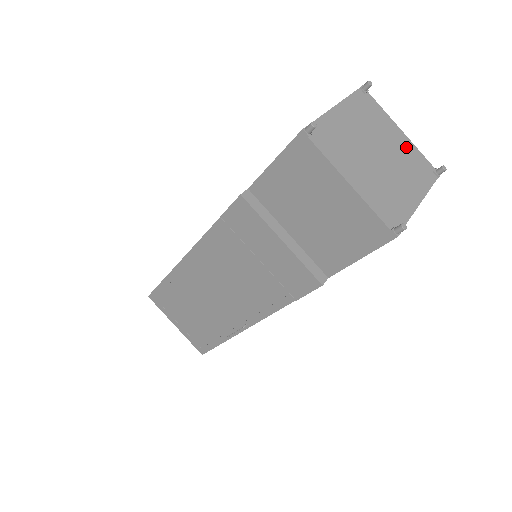
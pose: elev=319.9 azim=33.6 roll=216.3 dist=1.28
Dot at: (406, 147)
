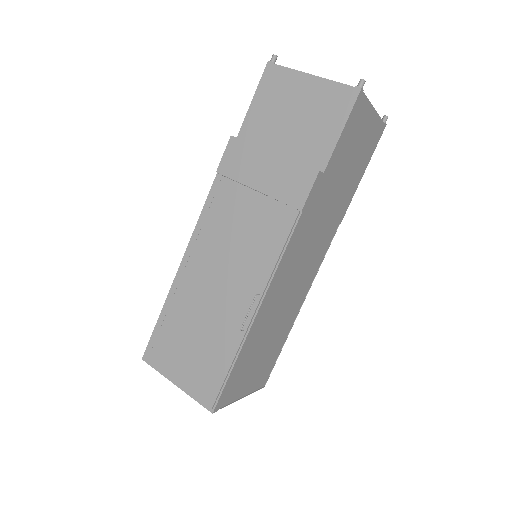
Dot at: occluded
